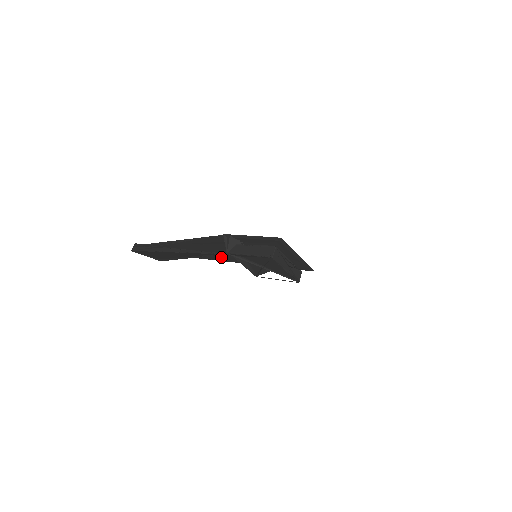
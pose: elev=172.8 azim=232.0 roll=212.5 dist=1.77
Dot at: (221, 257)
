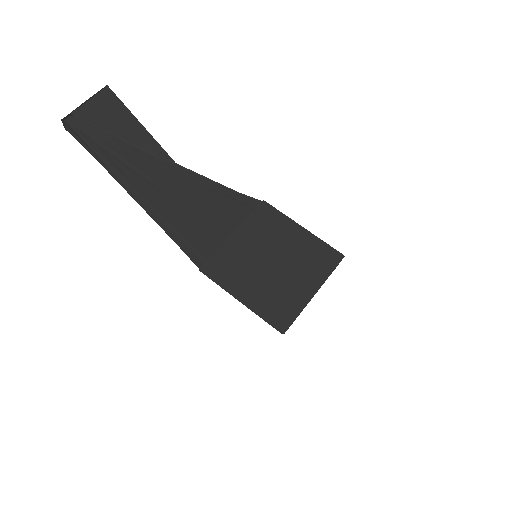
Dot at: (204, 198)
